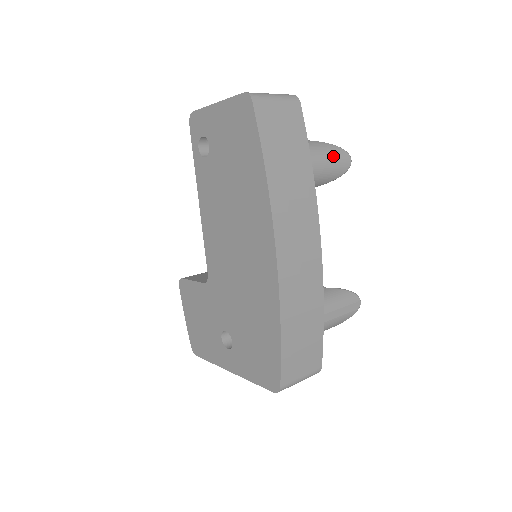
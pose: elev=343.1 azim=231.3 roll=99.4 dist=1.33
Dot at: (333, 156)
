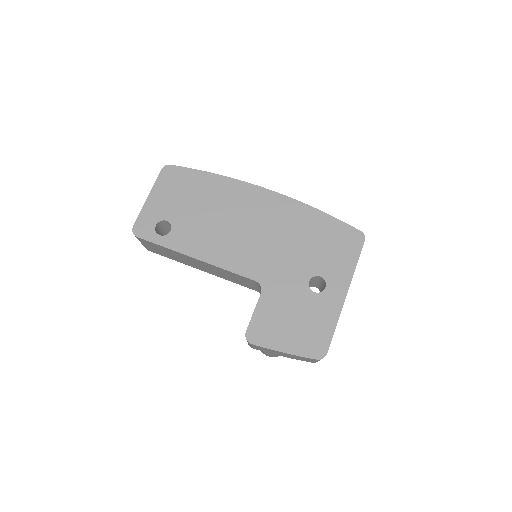
Dot at: occluded
